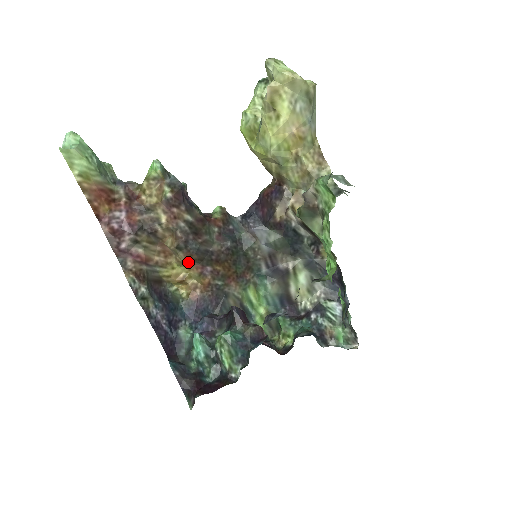
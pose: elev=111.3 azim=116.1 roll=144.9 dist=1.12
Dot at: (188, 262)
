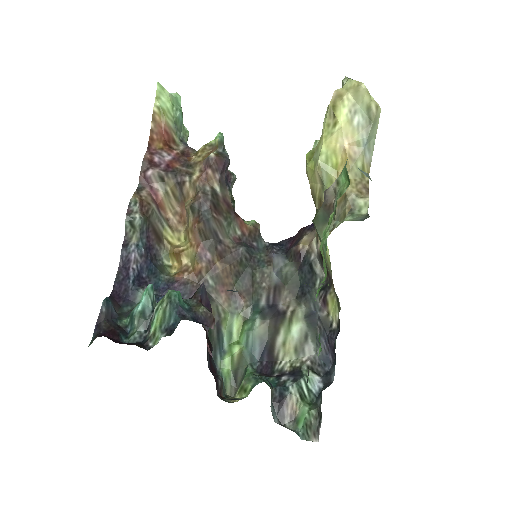
Dot at: (193, 232)
